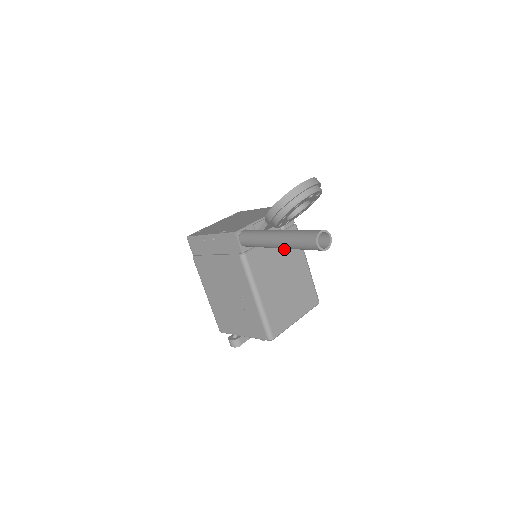
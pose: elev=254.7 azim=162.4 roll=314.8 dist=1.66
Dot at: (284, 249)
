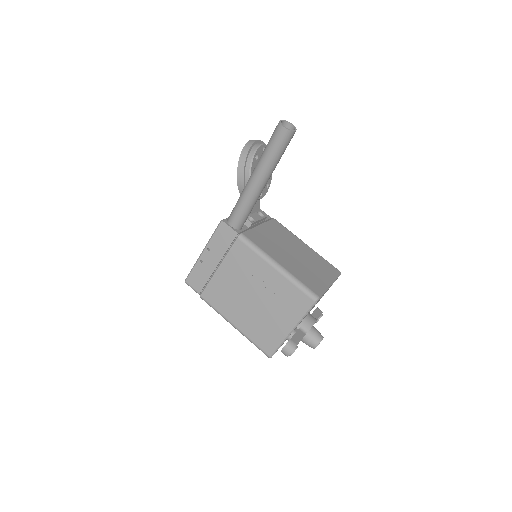
Dot at: (275, 233)
